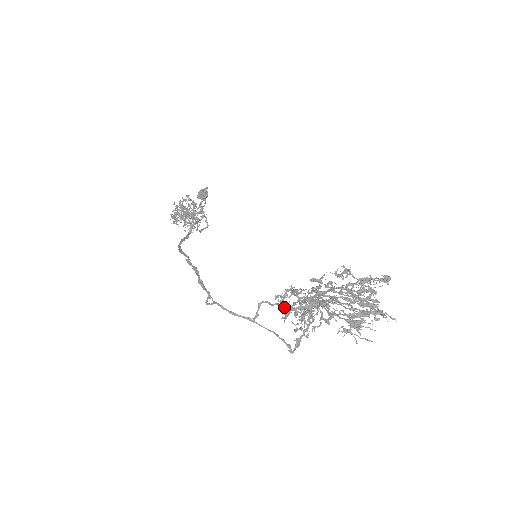
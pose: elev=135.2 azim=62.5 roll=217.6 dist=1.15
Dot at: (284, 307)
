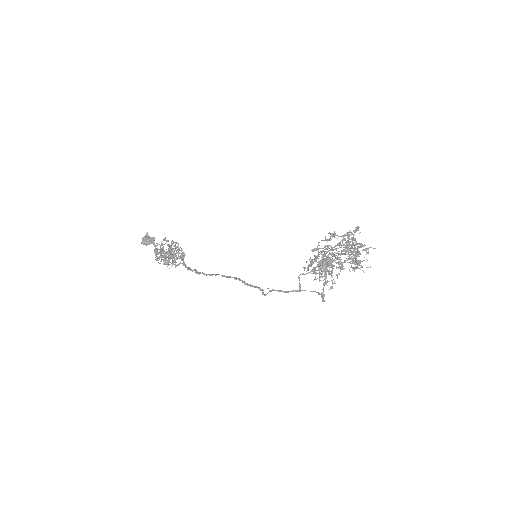
Dot at: (315, 272)
